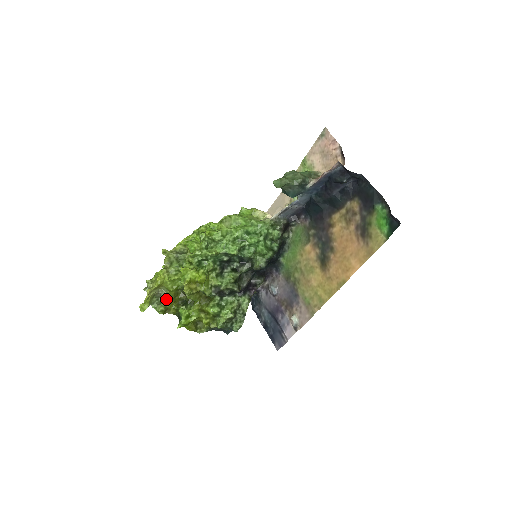
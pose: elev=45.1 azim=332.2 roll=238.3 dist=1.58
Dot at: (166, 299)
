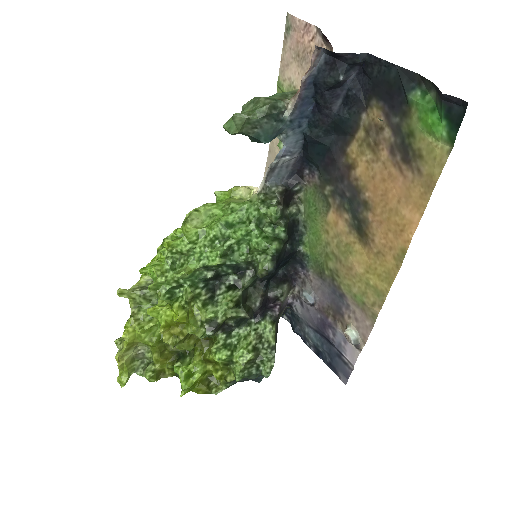
Dot at: (152, 359)
